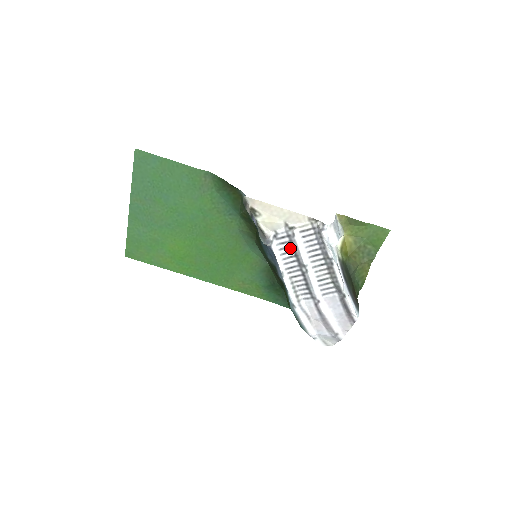
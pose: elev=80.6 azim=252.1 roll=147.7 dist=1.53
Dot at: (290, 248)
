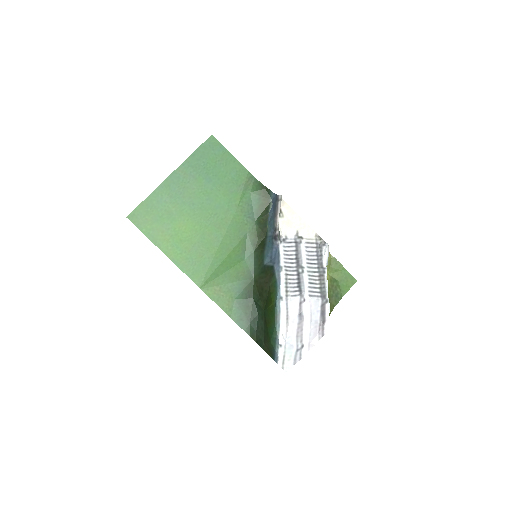
Dot at: (294, 252)
